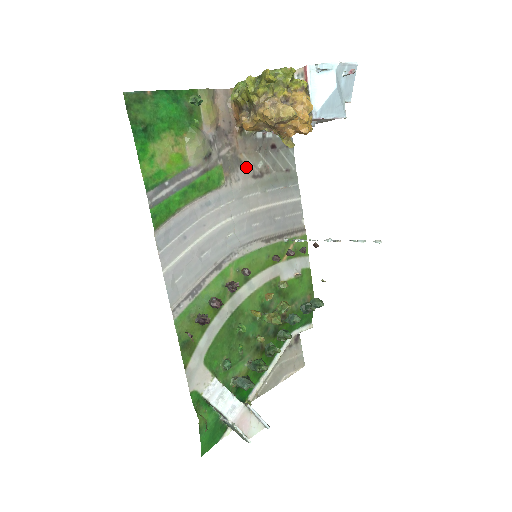
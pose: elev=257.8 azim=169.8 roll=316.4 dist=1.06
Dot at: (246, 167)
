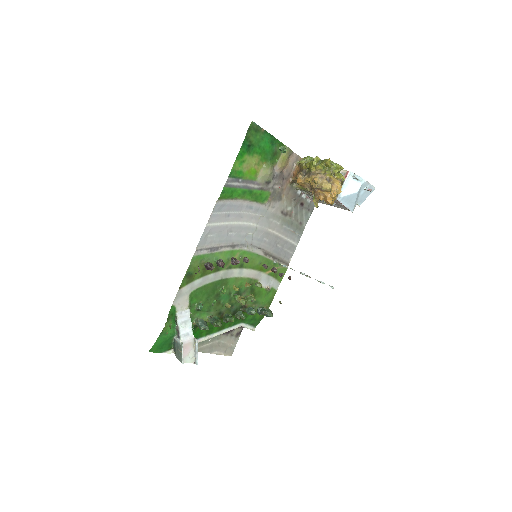
Dot at: (282, 204)
